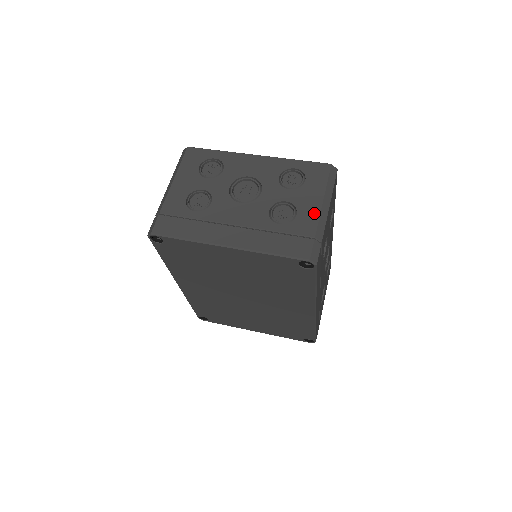
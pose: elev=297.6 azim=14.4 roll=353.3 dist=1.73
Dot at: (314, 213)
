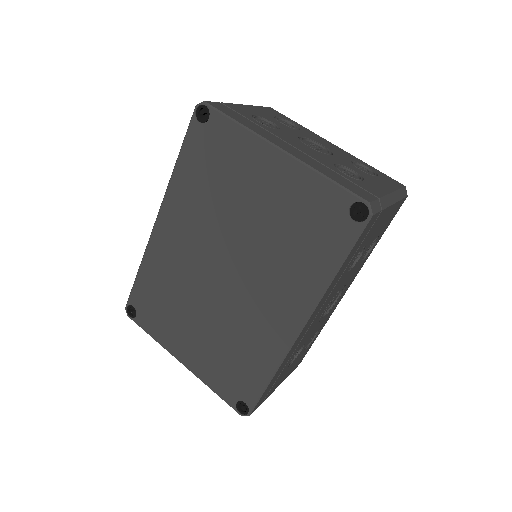
Dot at: (382, 190)
